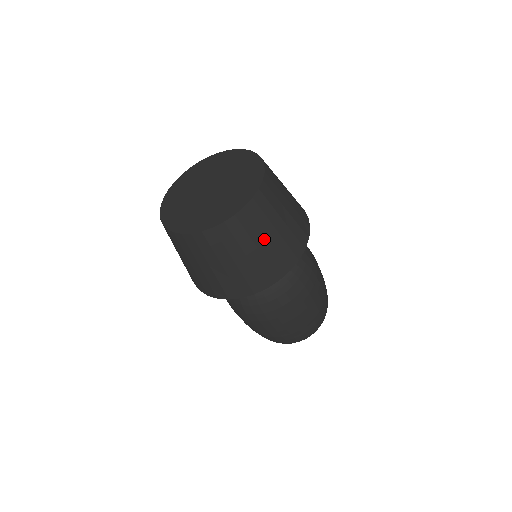
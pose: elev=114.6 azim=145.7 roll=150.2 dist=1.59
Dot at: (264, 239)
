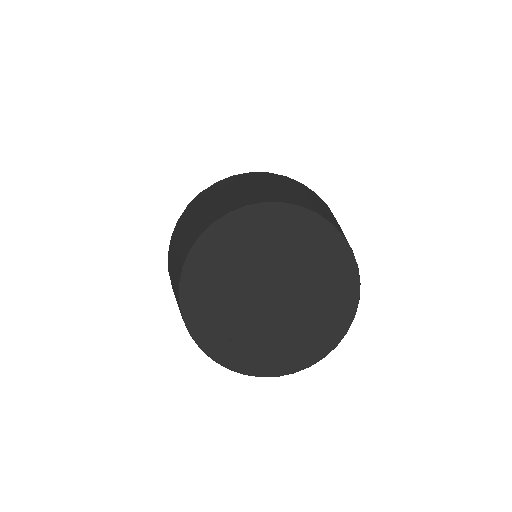
Dot at: occluded
